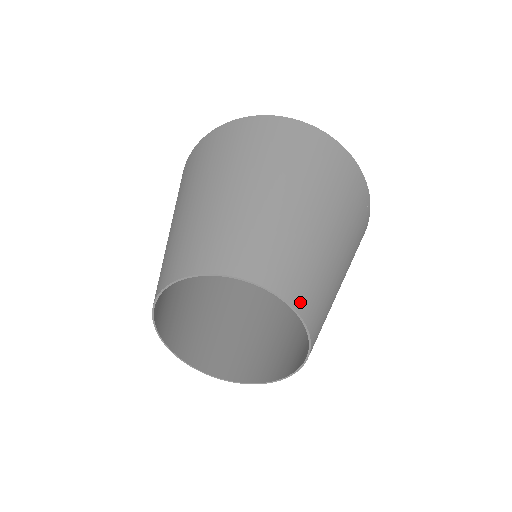
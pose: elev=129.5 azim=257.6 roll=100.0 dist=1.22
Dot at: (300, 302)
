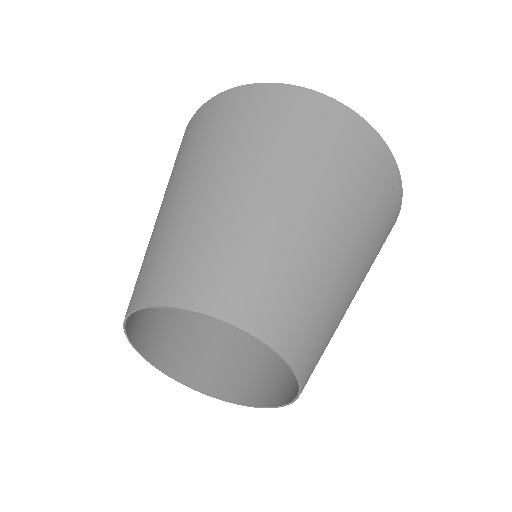
Dot at: (278, 335)
